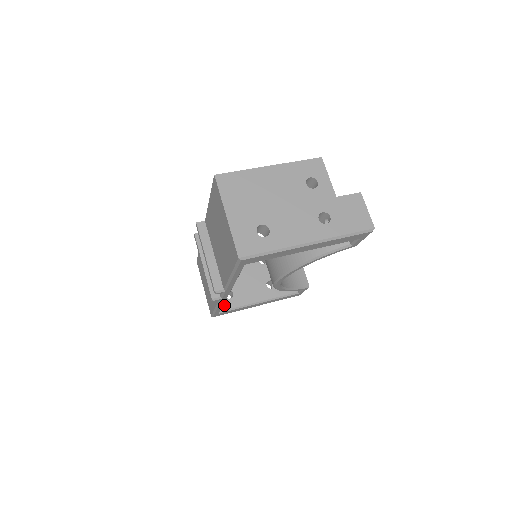
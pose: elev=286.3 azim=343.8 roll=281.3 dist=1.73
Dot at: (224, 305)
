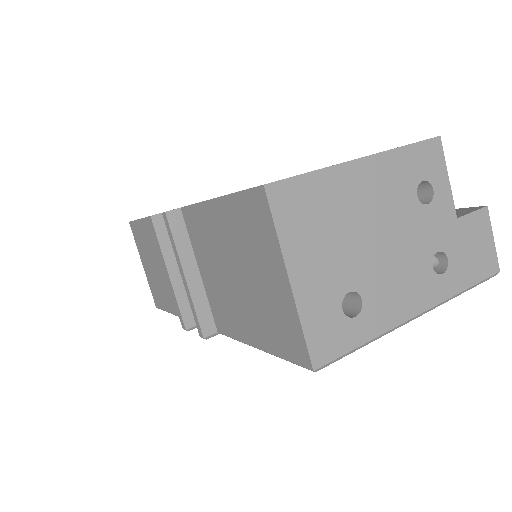
Dot at: occluded
